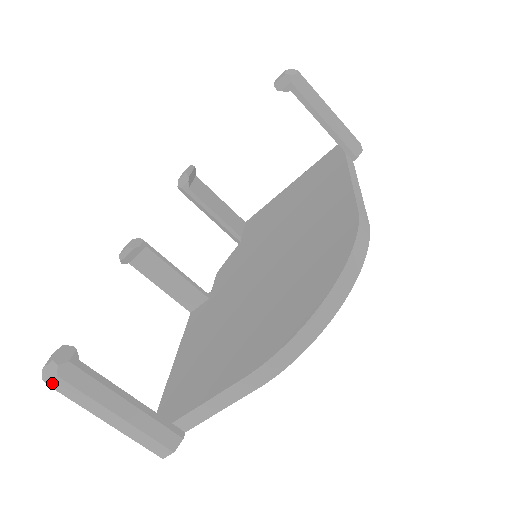
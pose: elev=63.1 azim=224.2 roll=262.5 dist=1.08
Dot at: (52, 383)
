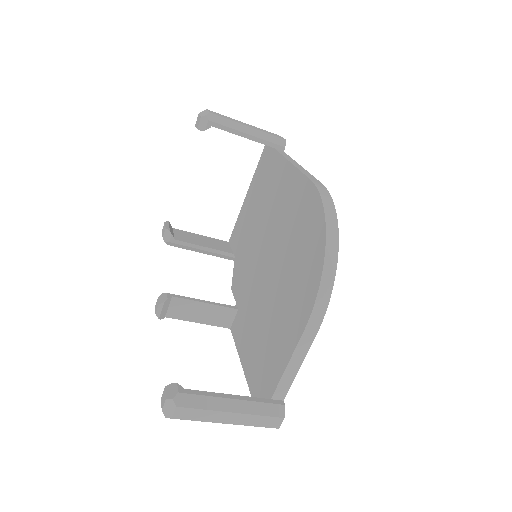
Dot at: (175, 415)
